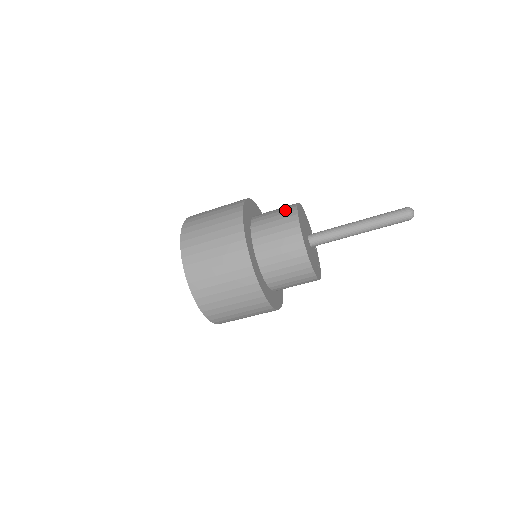
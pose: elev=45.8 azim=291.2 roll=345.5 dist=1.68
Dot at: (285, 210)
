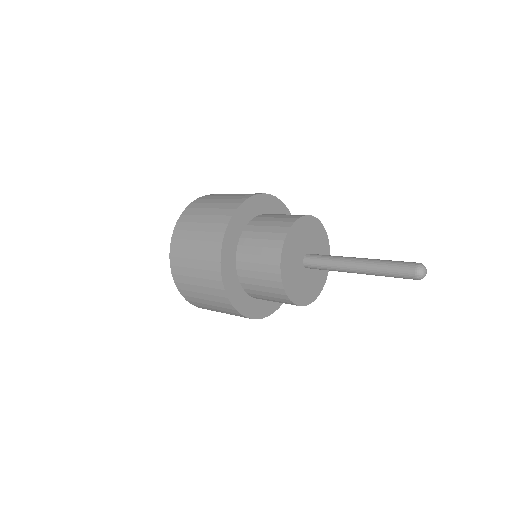
Dot at: (268, 275)
